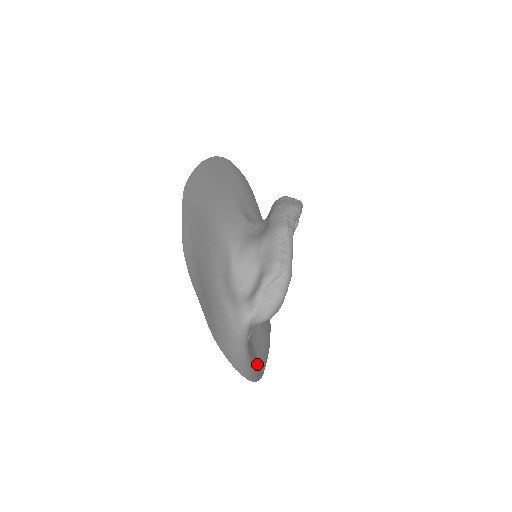
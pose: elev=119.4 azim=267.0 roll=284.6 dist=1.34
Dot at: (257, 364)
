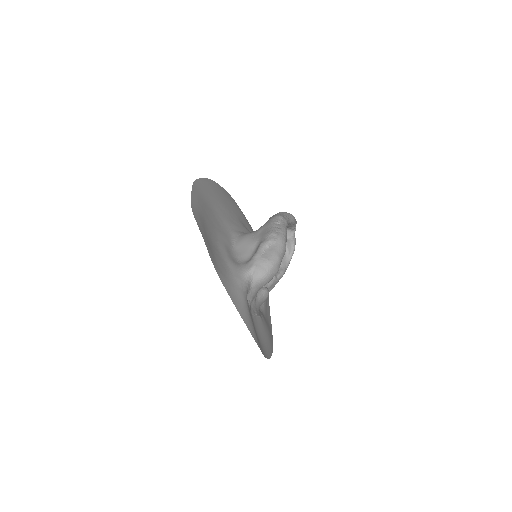
Dot at: (257, 338)
